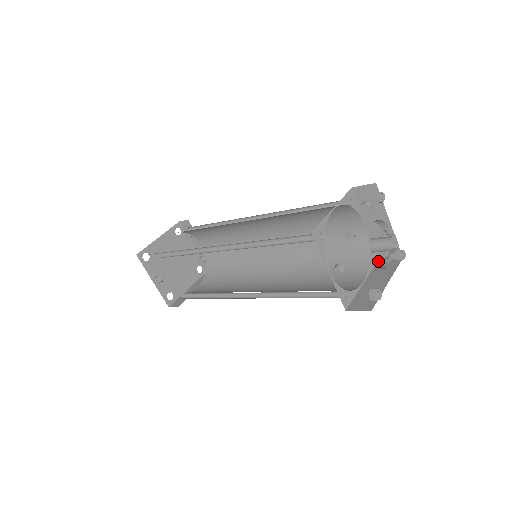
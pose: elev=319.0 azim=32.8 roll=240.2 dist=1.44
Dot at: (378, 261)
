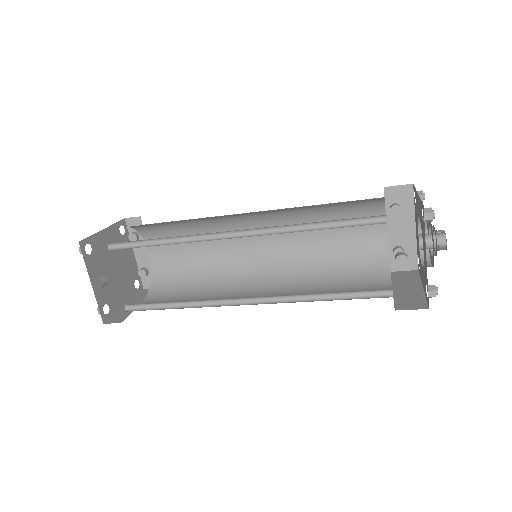
Dot at: (391, 273)
